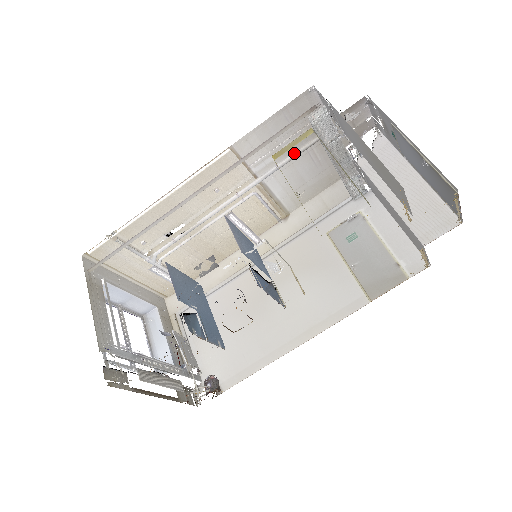
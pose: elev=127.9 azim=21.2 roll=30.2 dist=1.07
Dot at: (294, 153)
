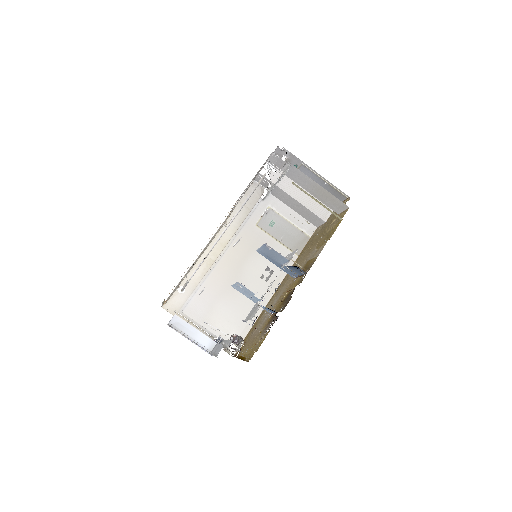
Dot at: (255, 188)
